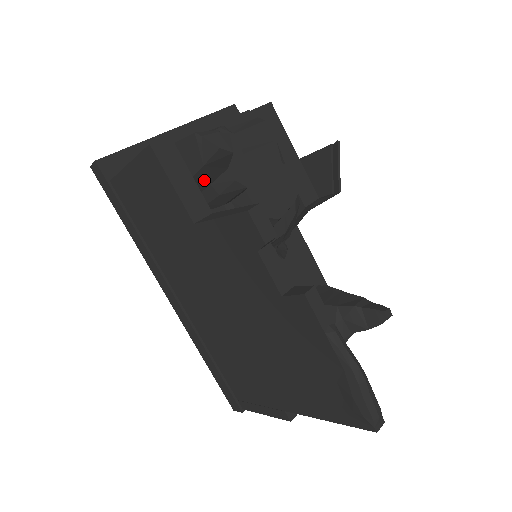
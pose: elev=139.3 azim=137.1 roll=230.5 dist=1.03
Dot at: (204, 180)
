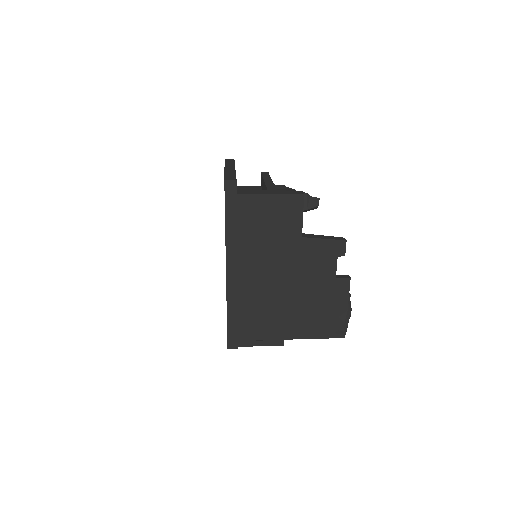
Dot at: occluded
